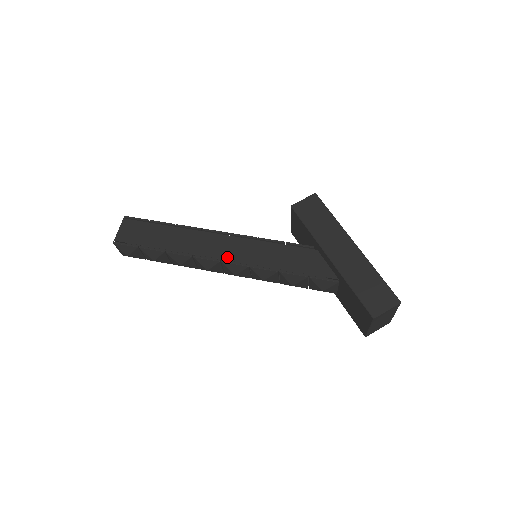
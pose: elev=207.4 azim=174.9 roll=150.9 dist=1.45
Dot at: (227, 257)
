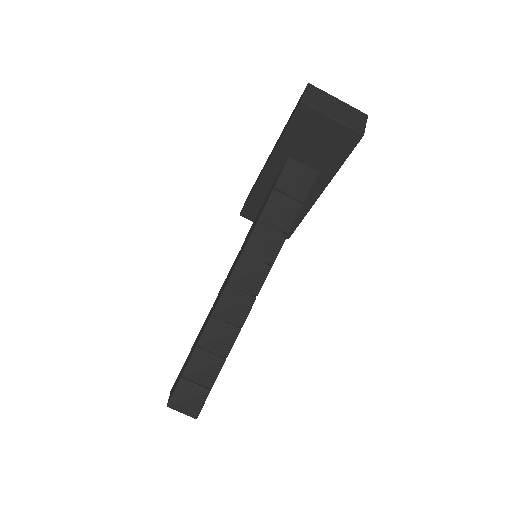
Dot at: (229, 277)
